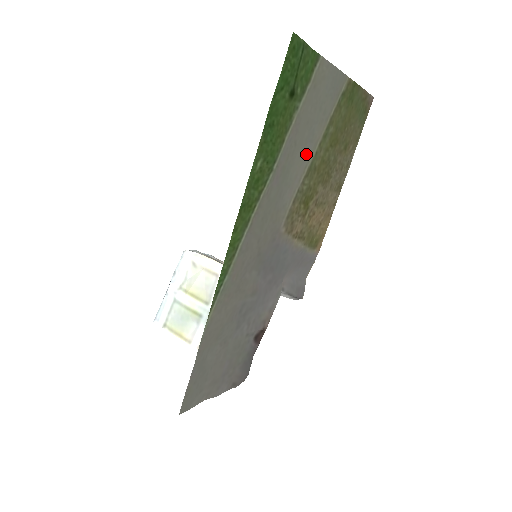
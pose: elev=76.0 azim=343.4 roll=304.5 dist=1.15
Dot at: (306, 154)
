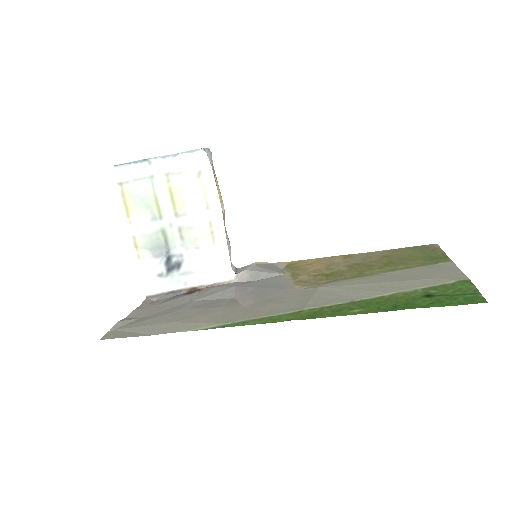
Dot at: (373, 278)
